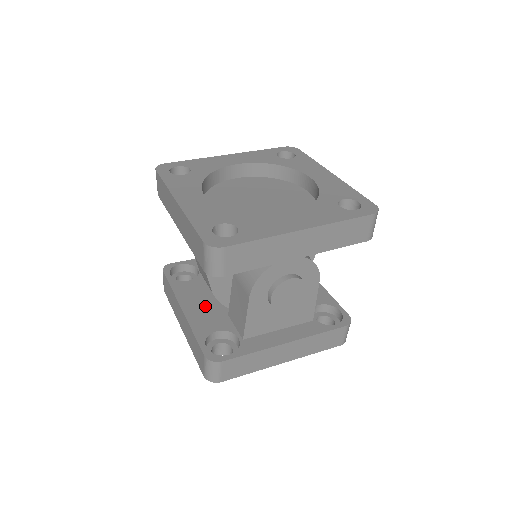
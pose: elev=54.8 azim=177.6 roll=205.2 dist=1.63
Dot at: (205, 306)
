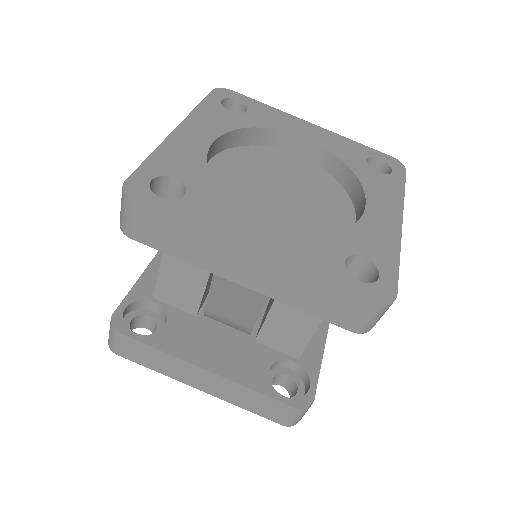
Dot at: (224, 347)
